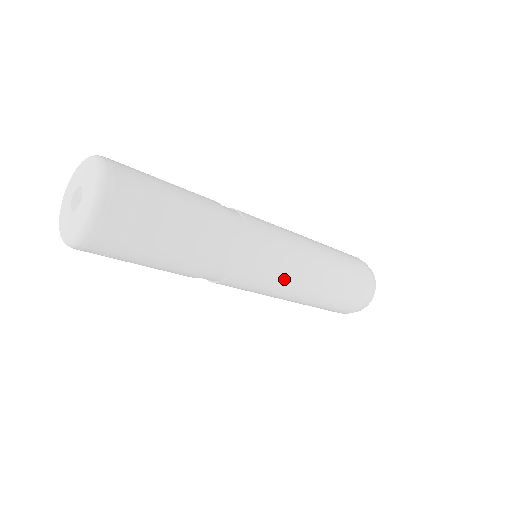
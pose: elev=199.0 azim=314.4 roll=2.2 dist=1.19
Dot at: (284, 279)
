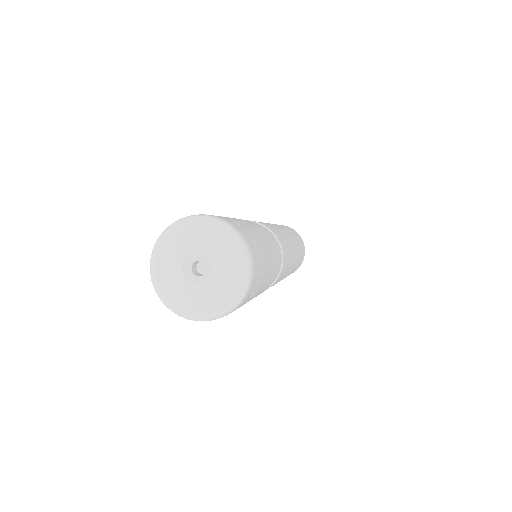
Dot at: (291, 257)
